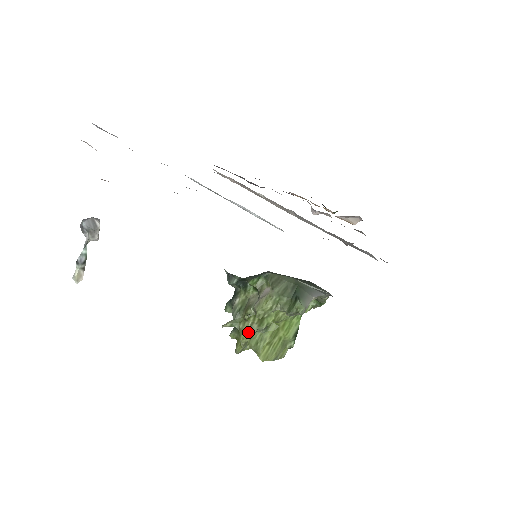
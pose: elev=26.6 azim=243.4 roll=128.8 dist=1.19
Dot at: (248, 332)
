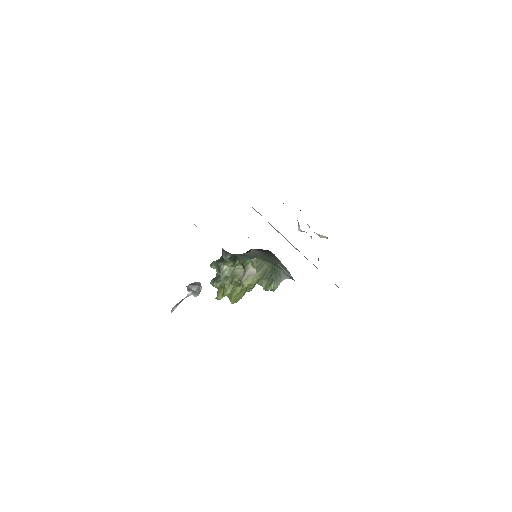
Dot at: (231, 291)
